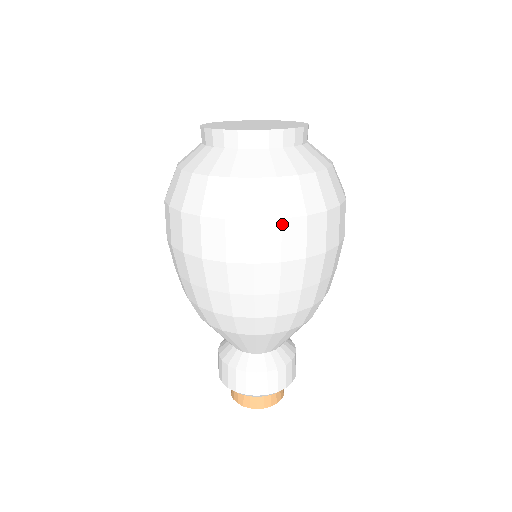
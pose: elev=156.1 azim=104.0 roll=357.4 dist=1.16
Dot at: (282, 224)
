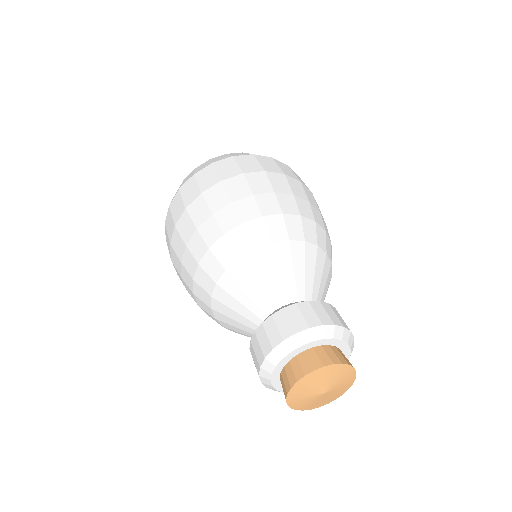
Dot at: (255, 156)
